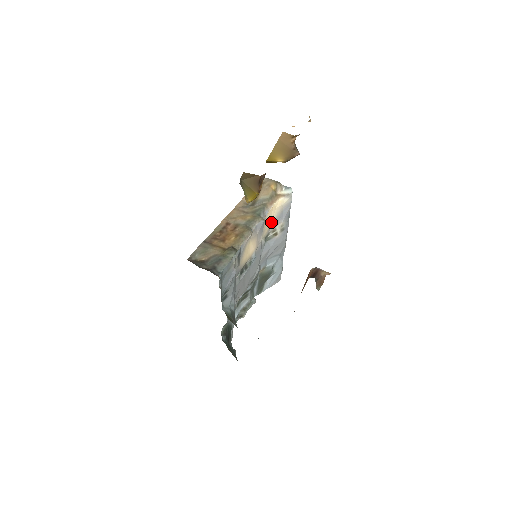
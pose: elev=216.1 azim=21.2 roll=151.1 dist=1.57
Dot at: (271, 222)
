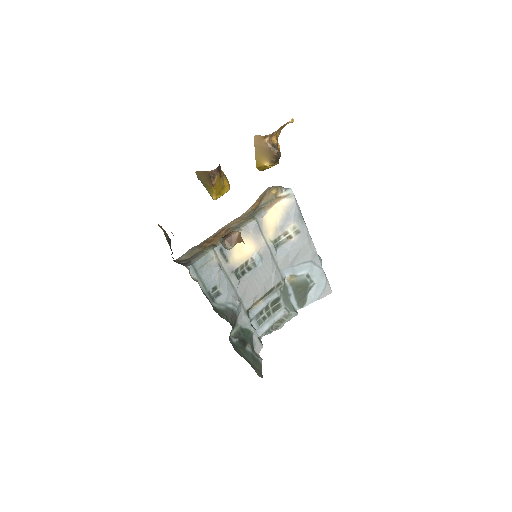
Dot at: (276, 224)
